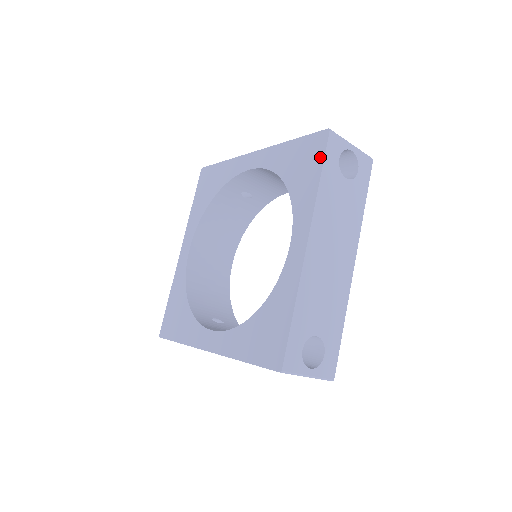
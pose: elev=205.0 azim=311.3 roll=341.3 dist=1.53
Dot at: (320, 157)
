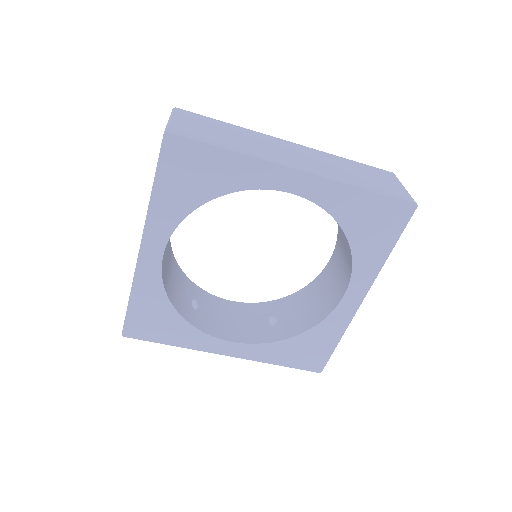
Dot at: (398, 230)
